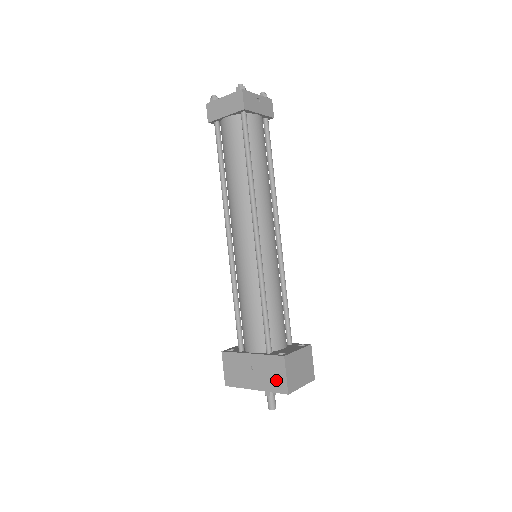
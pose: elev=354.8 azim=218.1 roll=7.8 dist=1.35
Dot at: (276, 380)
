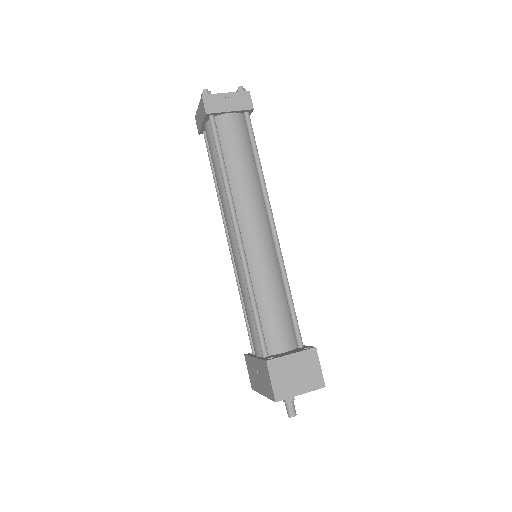
Dot at: (268, 386)
